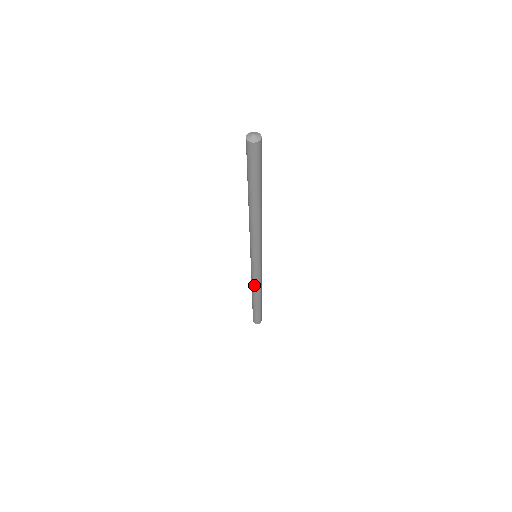
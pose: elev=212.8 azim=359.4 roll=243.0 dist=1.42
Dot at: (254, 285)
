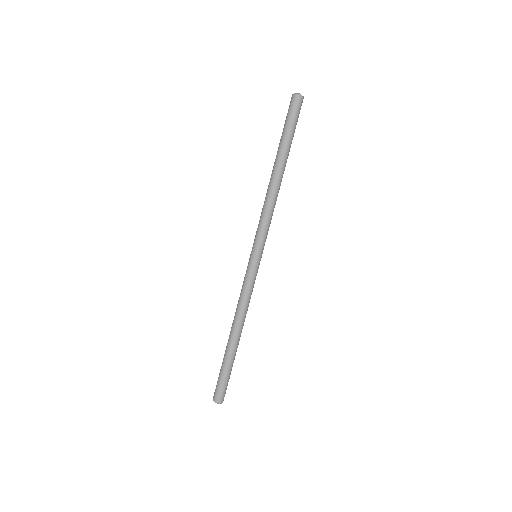
Dot at: (239, 306)
